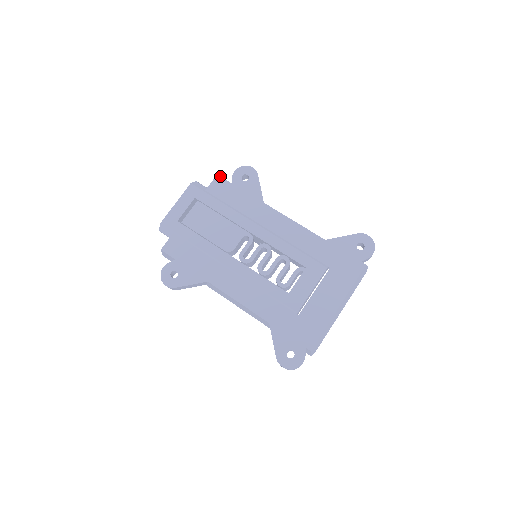
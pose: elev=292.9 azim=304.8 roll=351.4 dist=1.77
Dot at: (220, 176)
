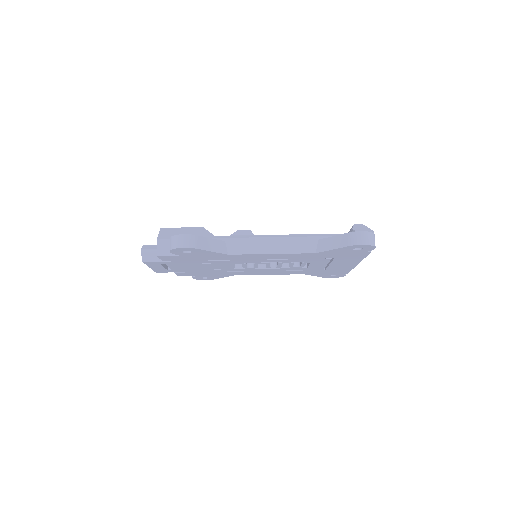
Dot at: (161, 256)
